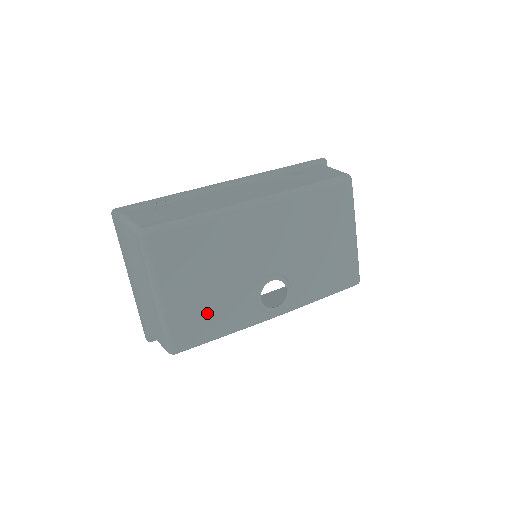
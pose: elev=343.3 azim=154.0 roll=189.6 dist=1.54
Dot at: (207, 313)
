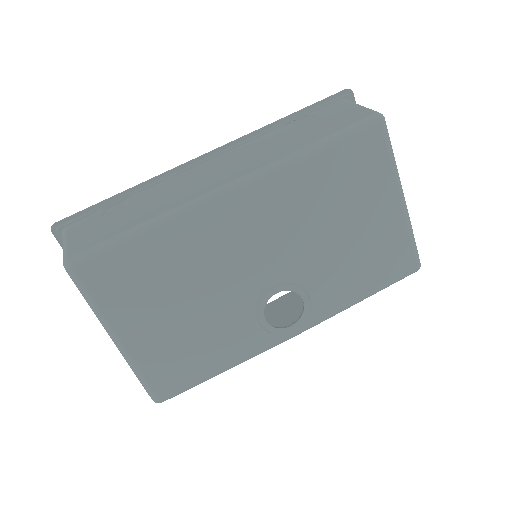
Dot at: (191, 349)
